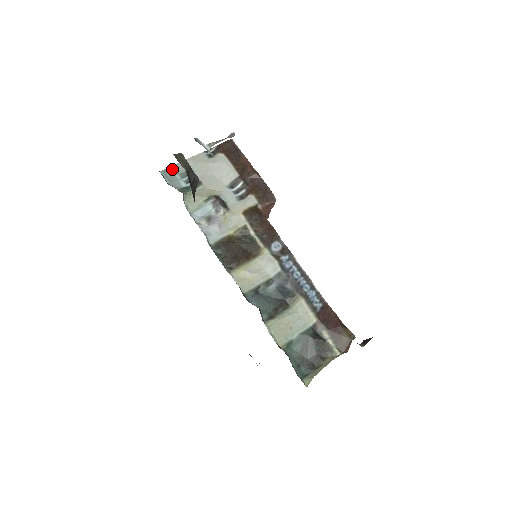
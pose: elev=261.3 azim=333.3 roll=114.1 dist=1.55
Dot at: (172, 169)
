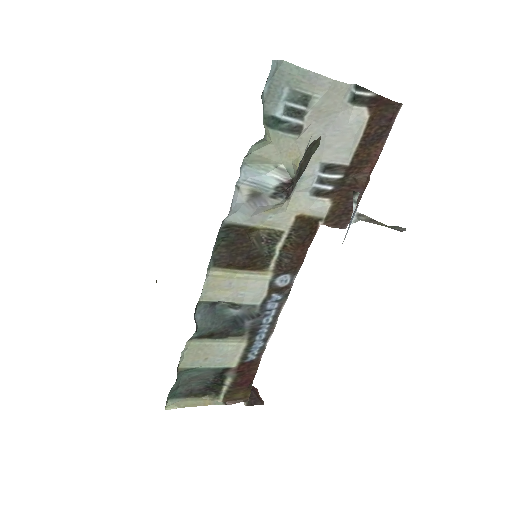
Dot at: (292, 71)
